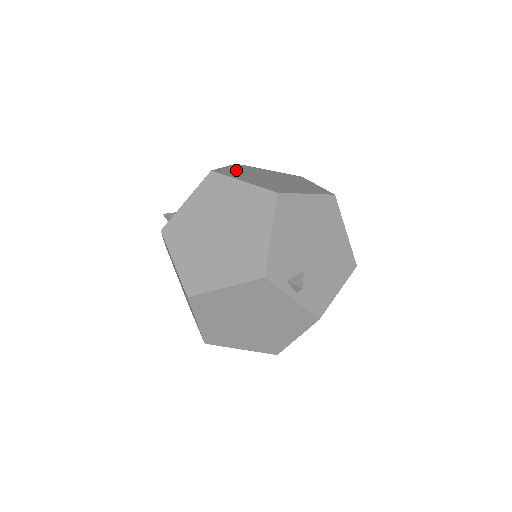
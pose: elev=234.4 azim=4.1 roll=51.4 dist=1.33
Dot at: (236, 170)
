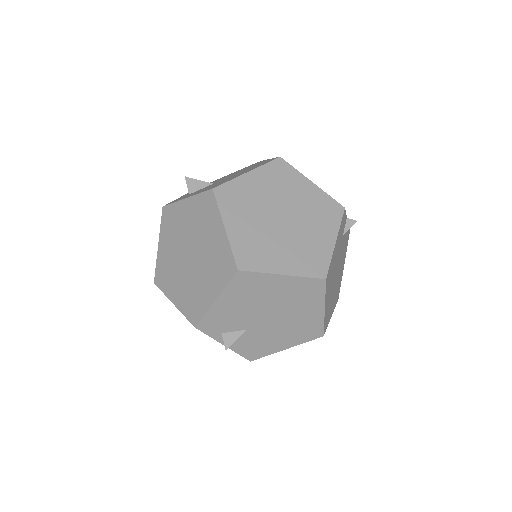
Dot at: (253, 186)
